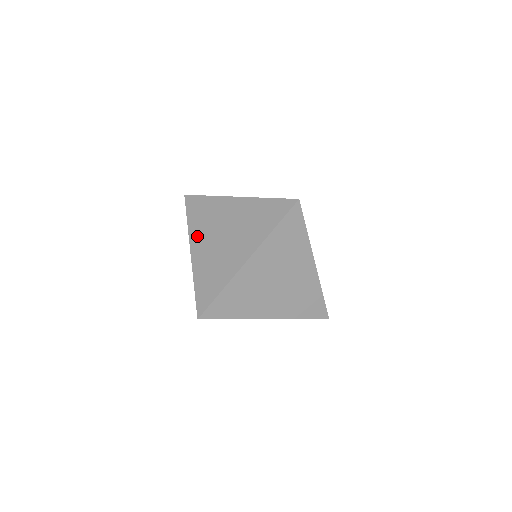
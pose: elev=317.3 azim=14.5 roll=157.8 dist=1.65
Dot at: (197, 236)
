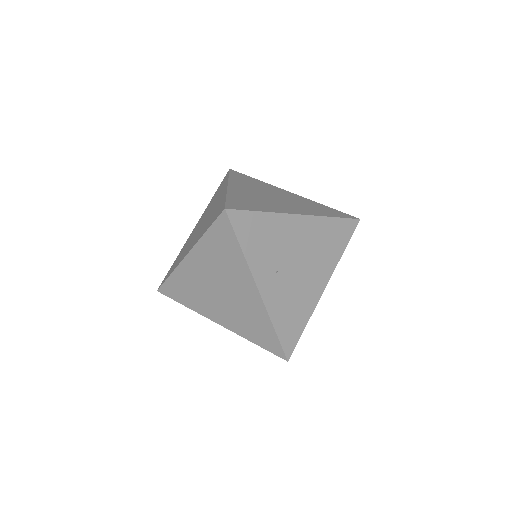
Dot at: (203, 214)
